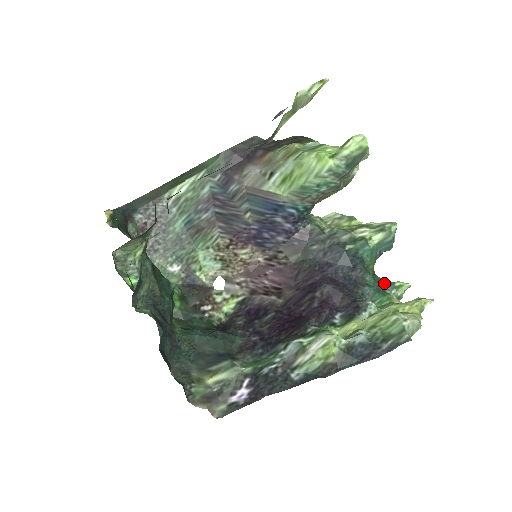
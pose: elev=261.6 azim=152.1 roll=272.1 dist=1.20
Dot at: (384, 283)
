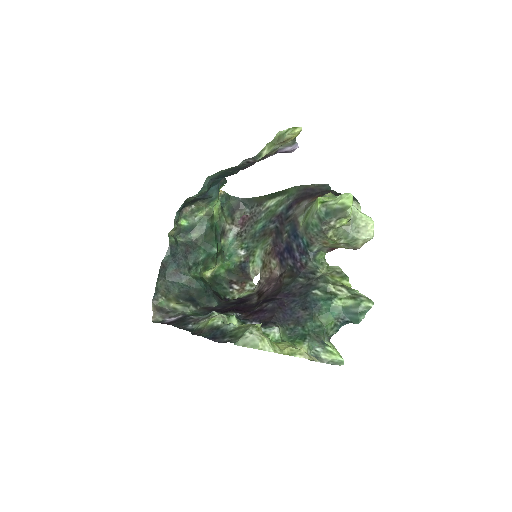
Dot at: (319, 339)
